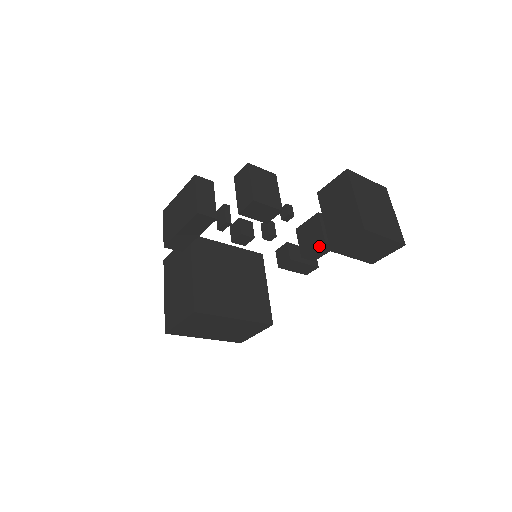
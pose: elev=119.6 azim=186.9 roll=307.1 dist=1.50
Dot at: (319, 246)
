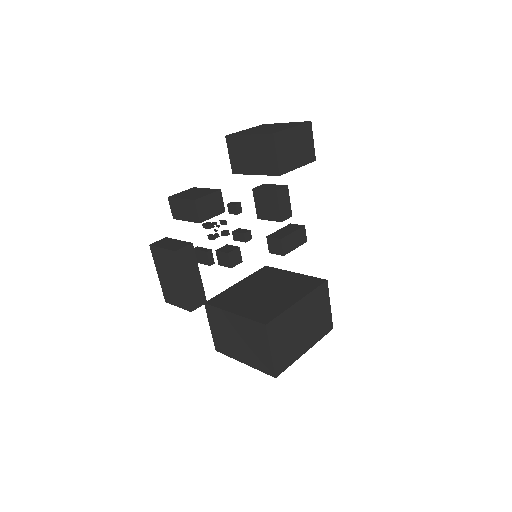
Dot at: (278, 199)
